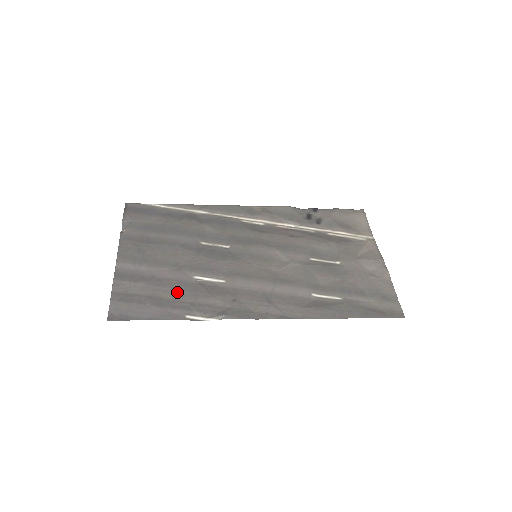
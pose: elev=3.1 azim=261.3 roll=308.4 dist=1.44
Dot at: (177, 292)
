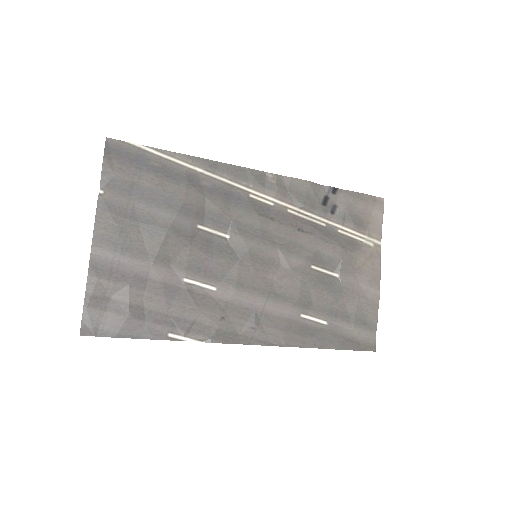
Dot at: (162, 301)
